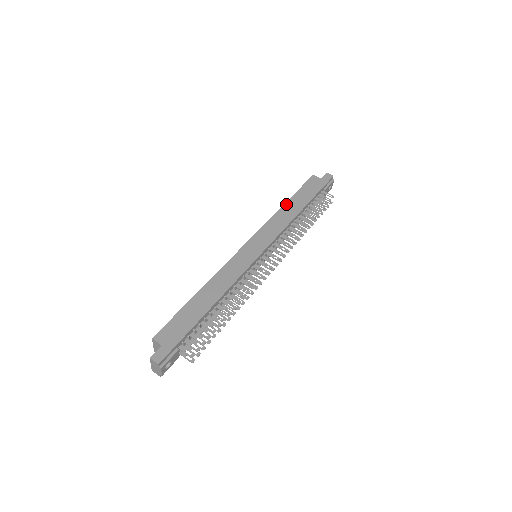
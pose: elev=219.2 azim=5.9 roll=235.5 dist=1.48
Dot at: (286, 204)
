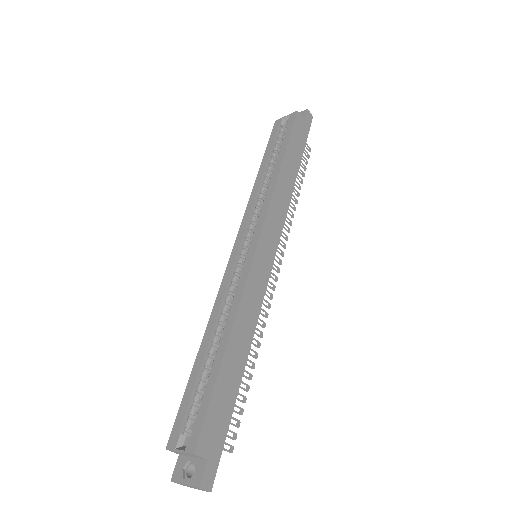
Dot at: (282, 167)
